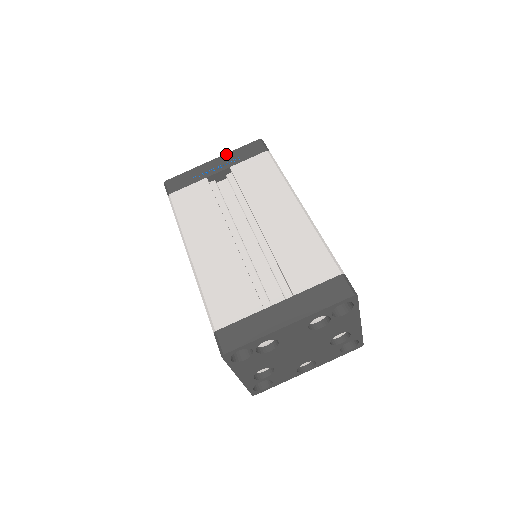
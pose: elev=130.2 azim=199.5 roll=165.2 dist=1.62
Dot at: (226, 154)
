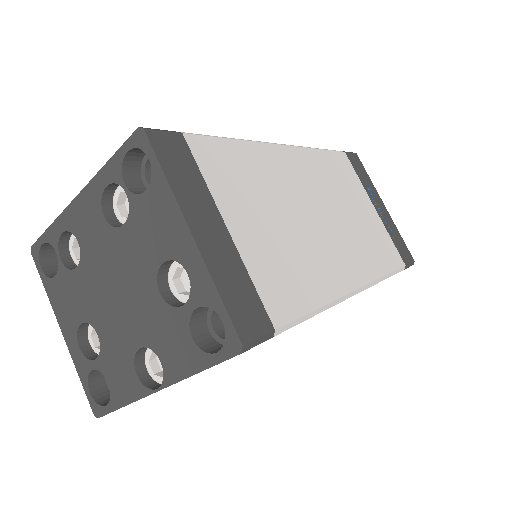
Dot at: occluded
